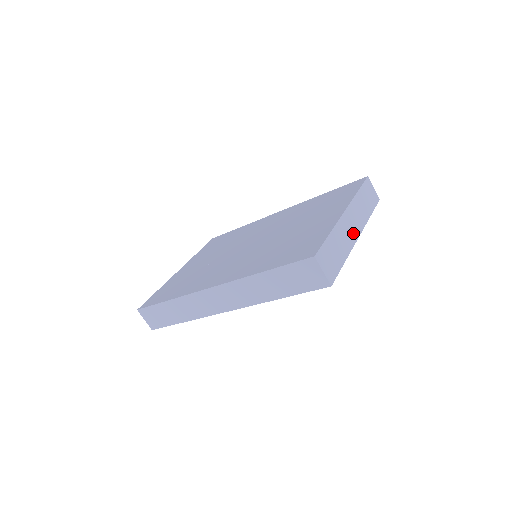
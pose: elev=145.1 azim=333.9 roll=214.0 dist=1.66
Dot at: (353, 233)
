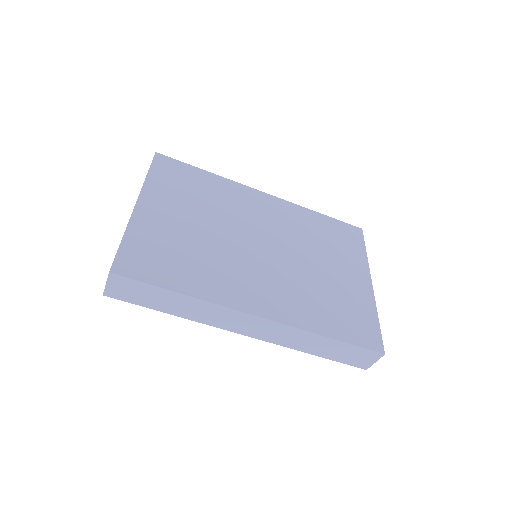
Dot at: occluded
